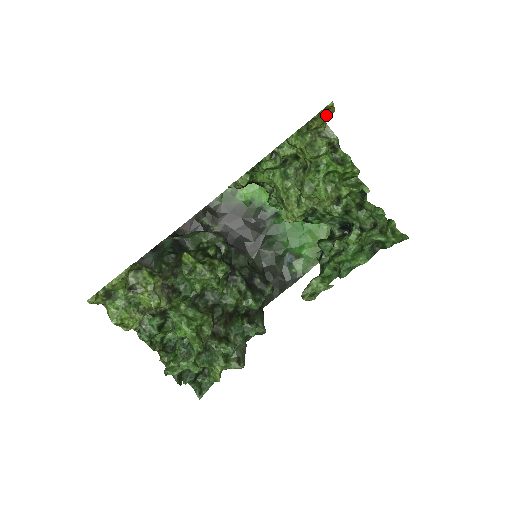
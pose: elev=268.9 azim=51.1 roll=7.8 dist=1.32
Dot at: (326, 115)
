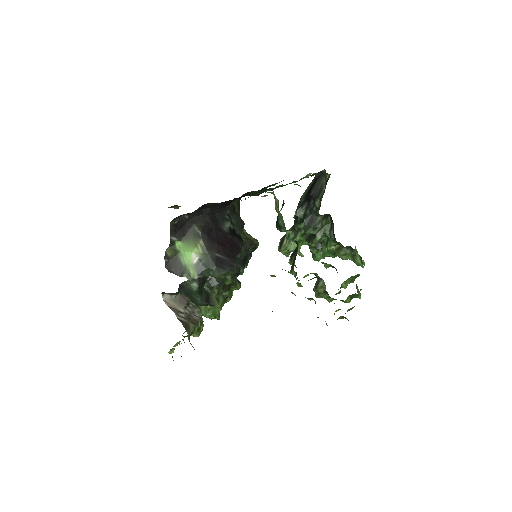
Dot at: occluded
